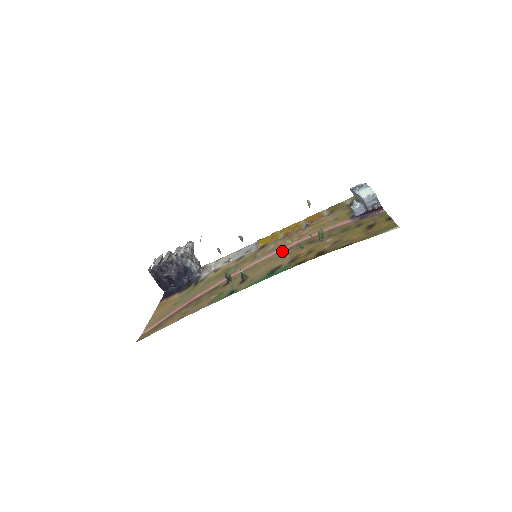
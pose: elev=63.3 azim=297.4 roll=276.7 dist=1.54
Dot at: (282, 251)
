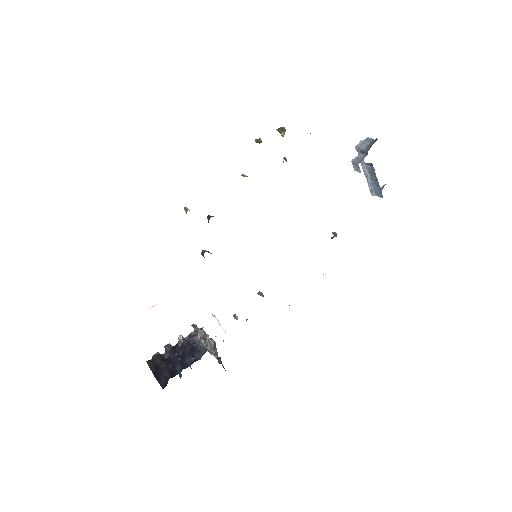
Dot at: occluded
